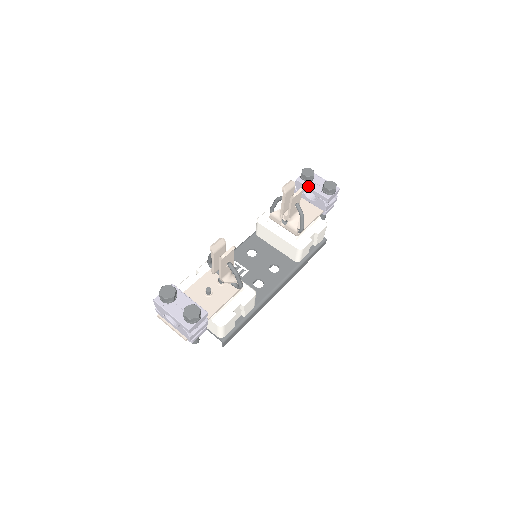
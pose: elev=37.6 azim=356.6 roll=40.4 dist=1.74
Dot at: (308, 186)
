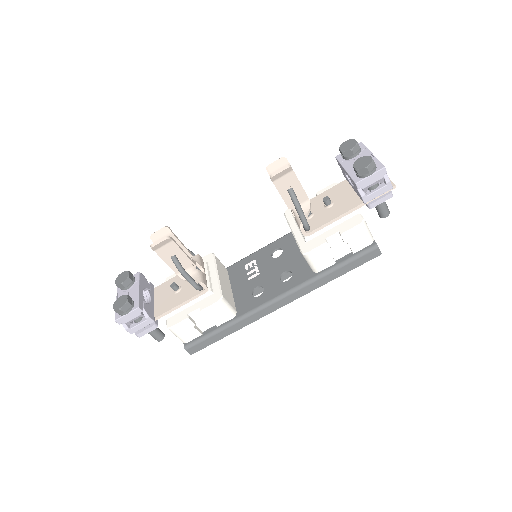
Dot at: (343, 165)
